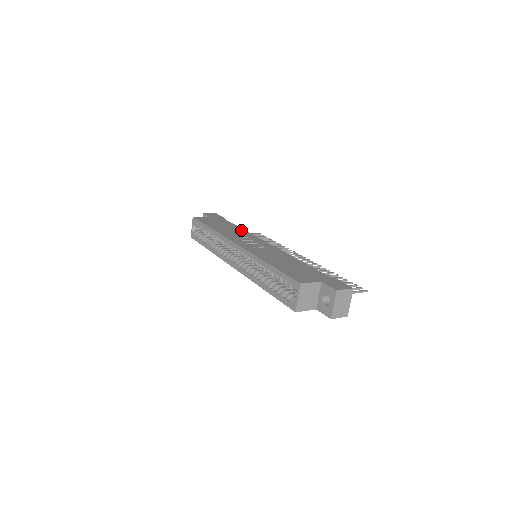
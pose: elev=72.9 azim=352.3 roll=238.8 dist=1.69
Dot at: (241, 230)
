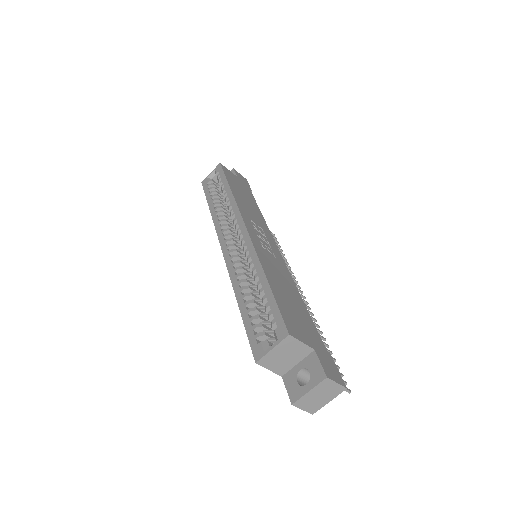
Dot at: (260, 216)
